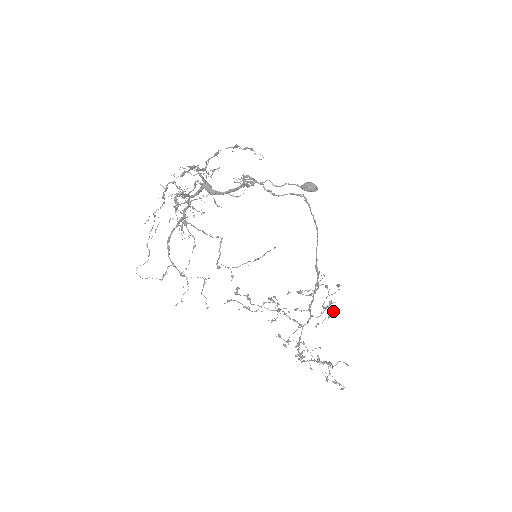
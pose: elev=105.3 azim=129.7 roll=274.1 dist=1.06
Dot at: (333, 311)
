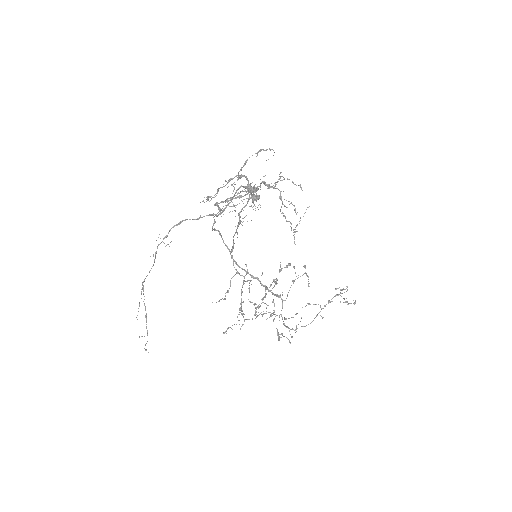
Dot at: (306, 274)
